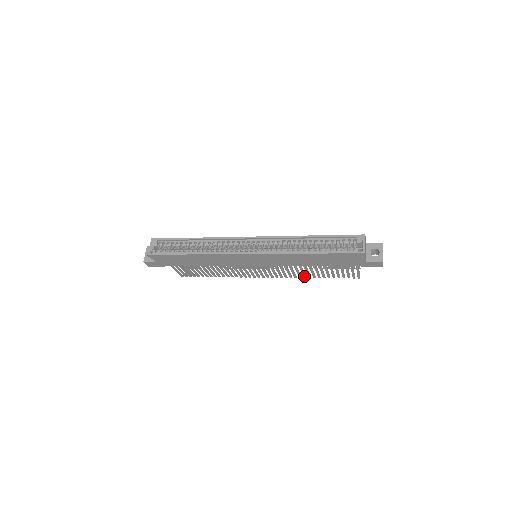
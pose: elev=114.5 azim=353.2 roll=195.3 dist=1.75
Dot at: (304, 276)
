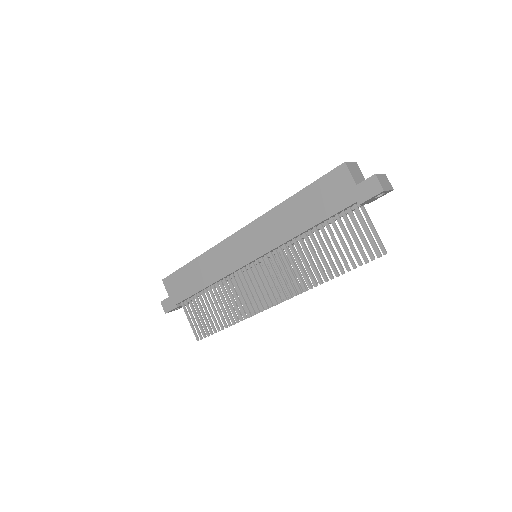
Dot at: (313, 280)
